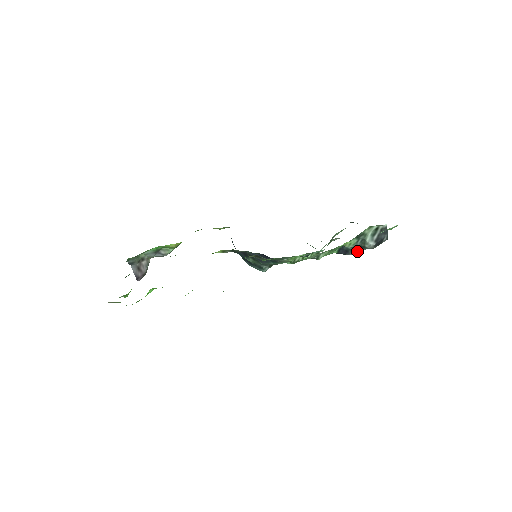
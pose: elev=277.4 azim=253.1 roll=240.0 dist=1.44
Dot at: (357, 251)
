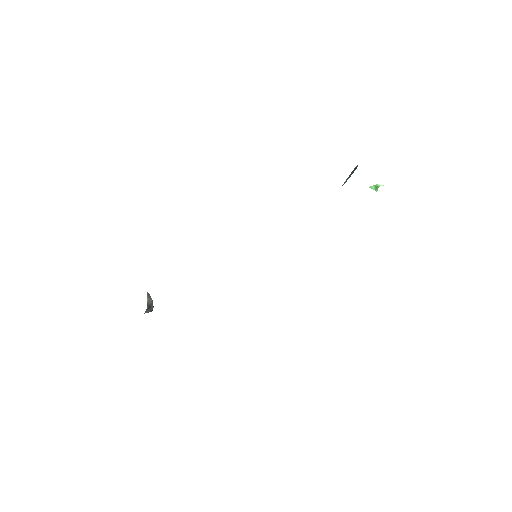
Dot at: occluded
